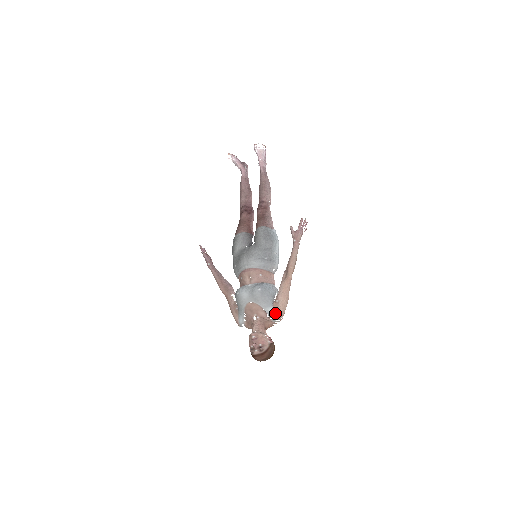
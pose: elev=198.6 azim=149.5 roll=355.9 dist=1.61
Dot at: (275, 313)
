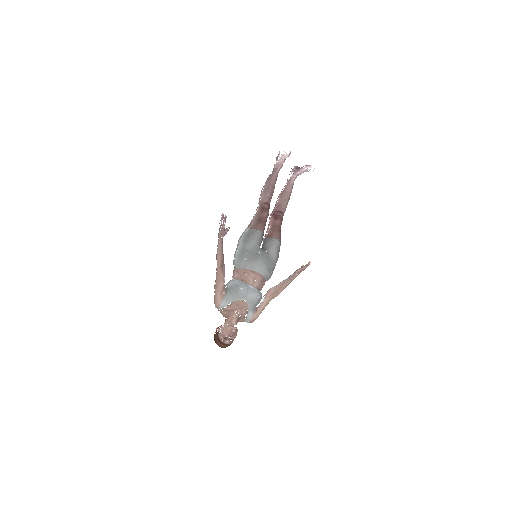
Dot at: (253, 318)
